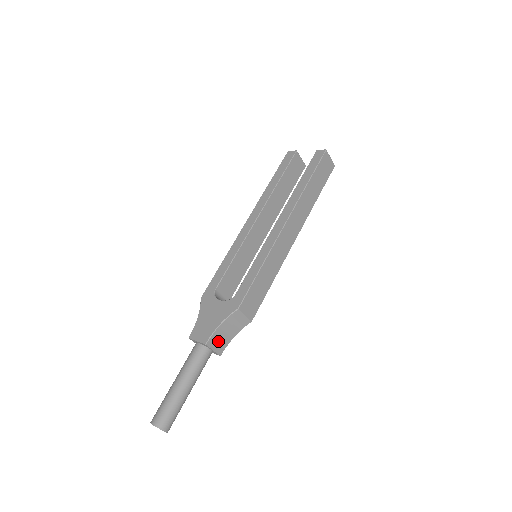
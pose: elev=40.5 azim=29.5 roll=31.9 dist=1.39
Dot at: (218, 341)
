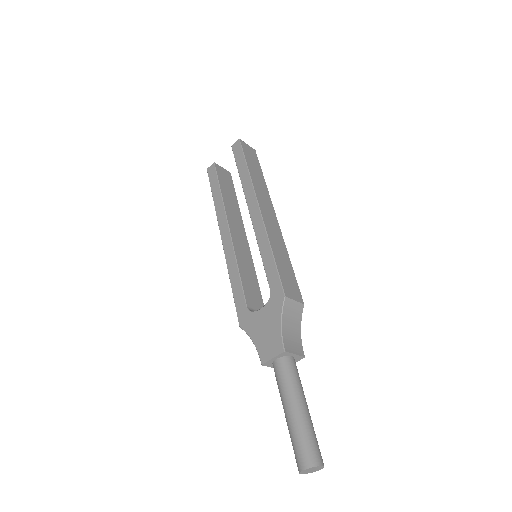
Dot at: (291, 343)
